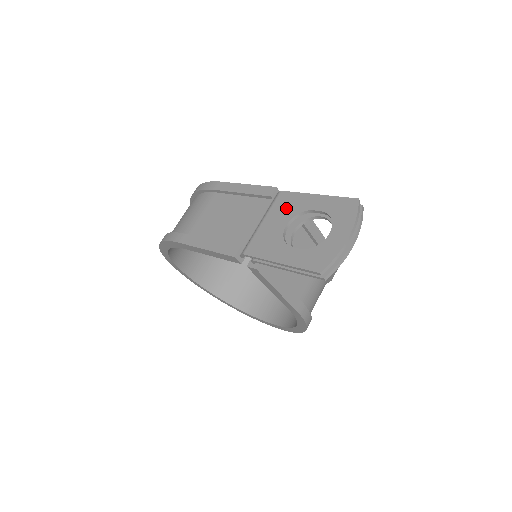
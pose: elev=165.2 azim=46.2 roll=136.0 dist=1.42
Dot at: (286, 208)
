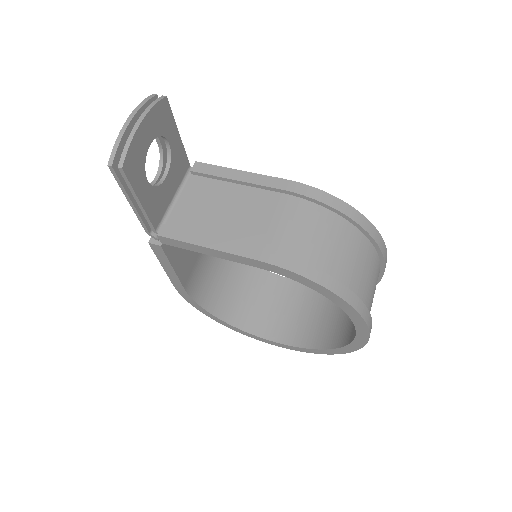
Dot at: occluded
